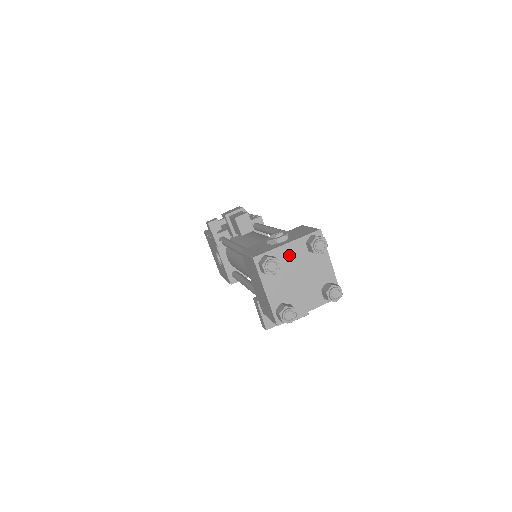
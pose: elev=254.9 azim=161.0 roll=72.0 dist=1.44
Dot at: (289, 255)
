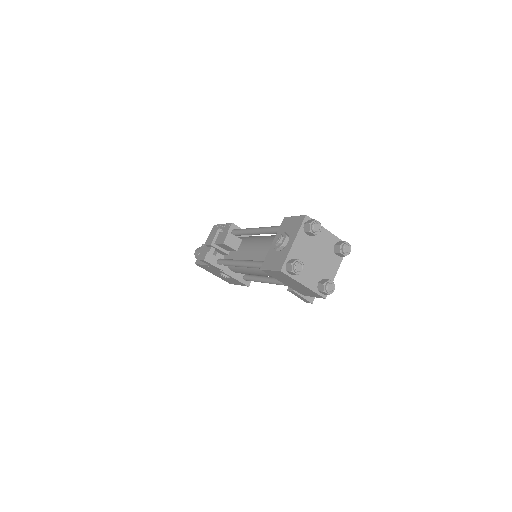
Dot at: (300, 249)
